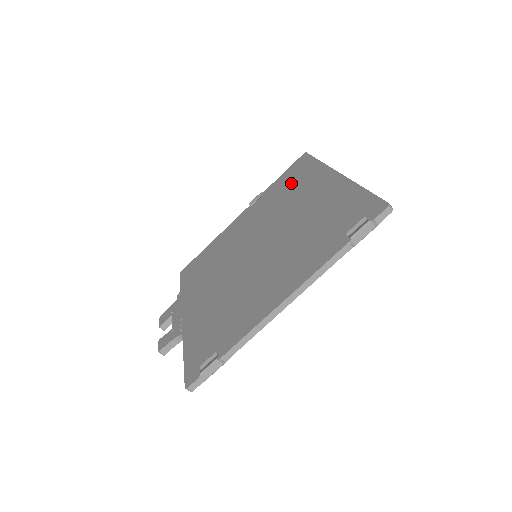
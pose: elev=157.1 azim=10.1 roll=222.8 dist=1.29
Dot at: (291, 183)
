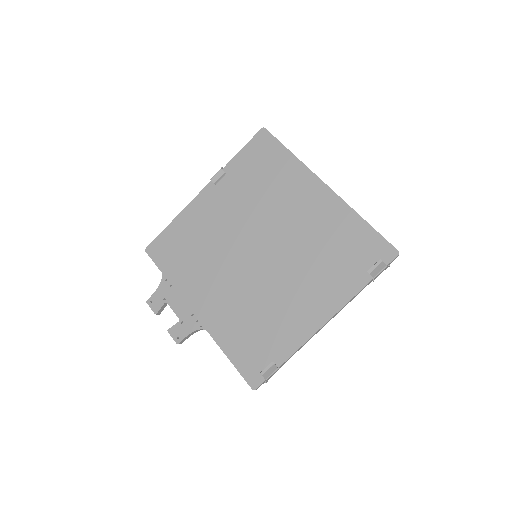
Dot at: (265, 172)
